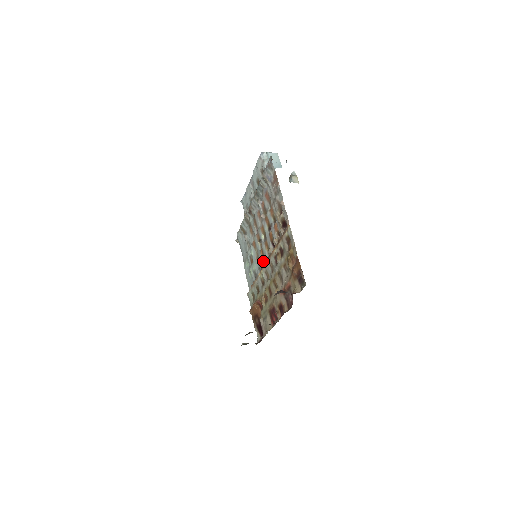
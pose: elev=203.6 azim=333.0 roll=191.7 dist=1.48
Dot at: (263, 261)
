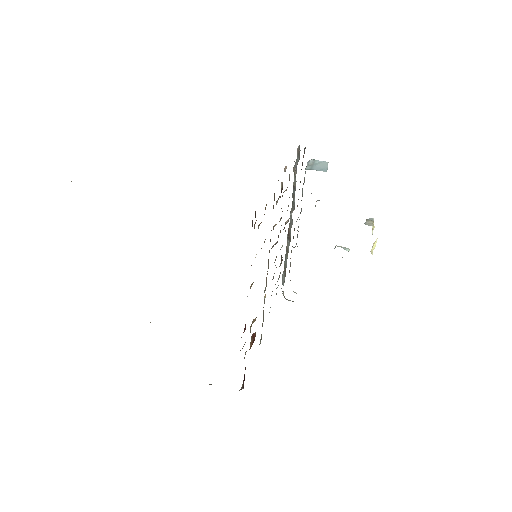
Dot at: (273, 277)
